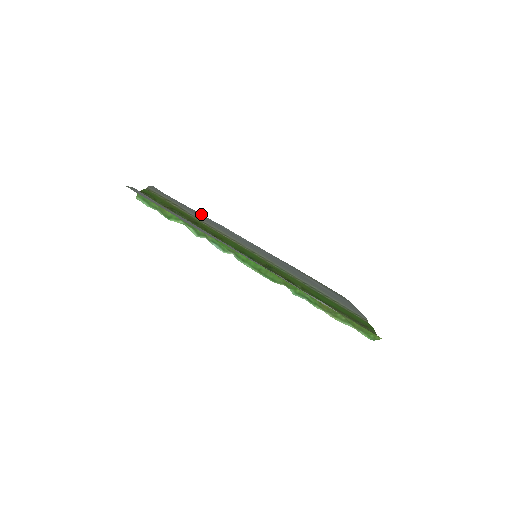
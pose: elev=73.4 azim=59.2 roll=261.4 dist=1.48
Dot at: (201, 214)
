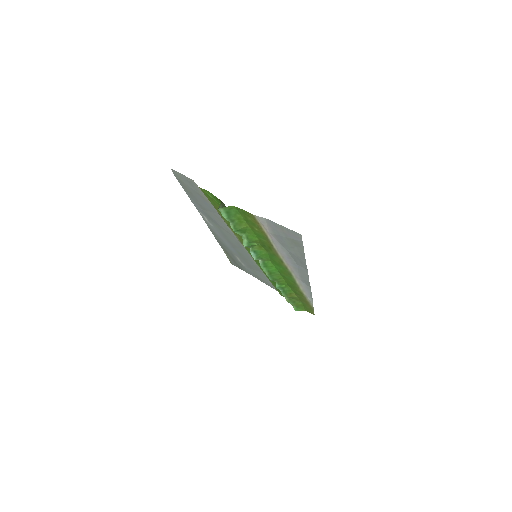
Dot at: (191, 200)
